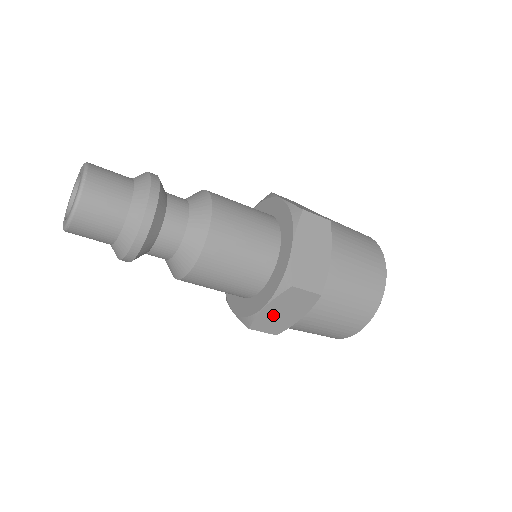
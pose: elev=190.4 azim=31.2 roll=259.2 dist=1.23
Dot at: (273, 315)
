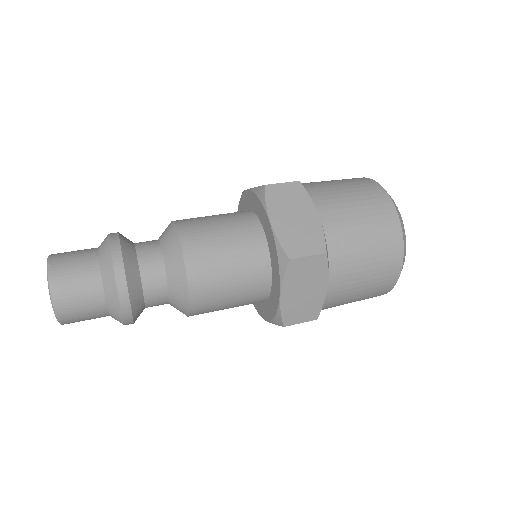
Dot at: (296, 300)
